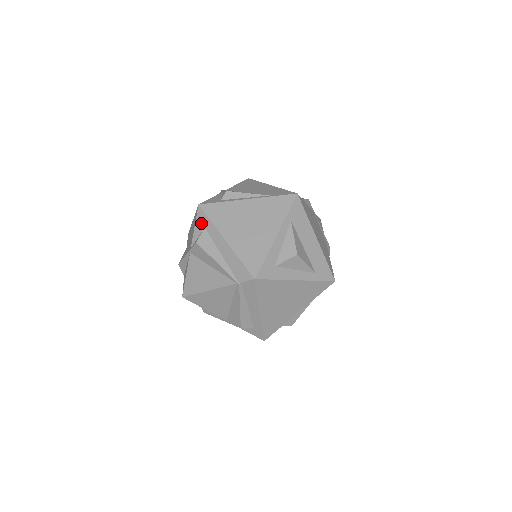
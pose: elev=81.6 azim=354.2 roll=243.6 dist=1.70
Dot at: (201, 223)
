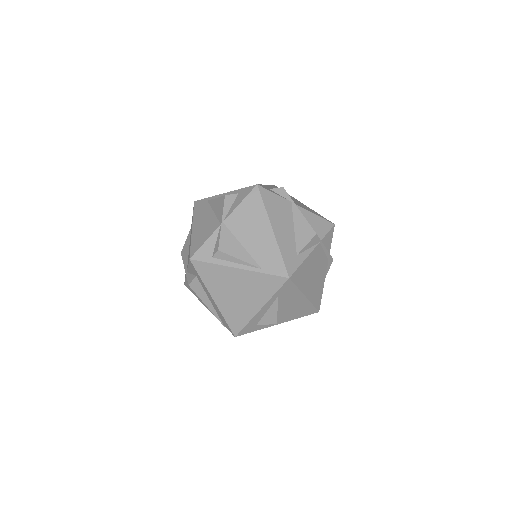
Dot at: (193, 271)
